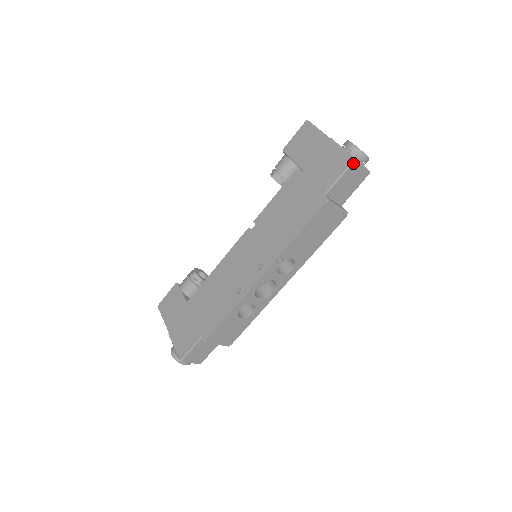
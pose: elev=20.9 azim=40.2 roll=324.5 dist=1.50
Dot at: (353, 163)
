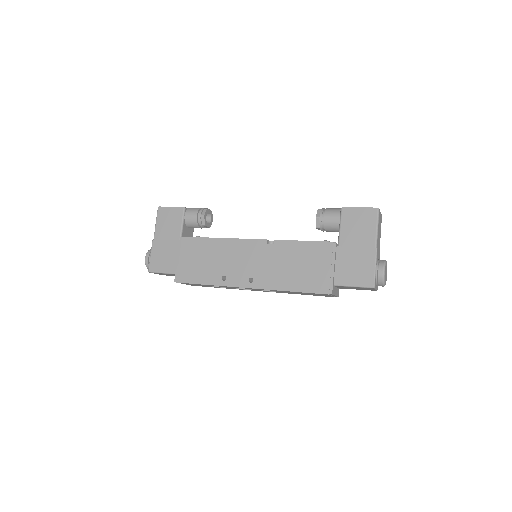
Dot at: (370, 288)
